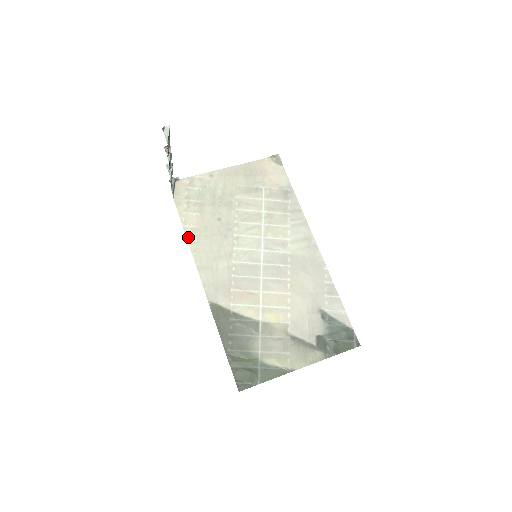
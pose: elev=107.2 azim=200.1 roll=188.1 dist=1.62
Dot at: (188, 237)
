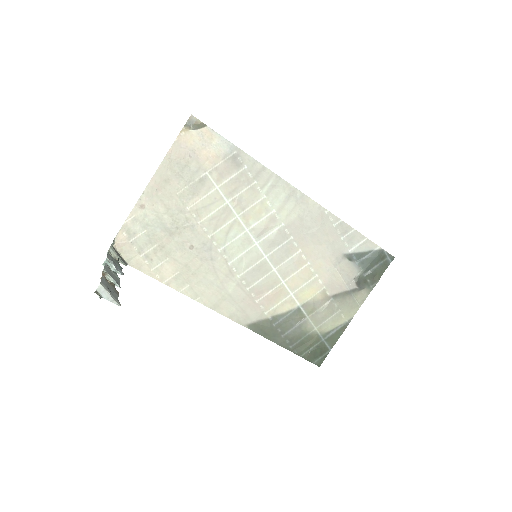
Dot at: (178, 289)
